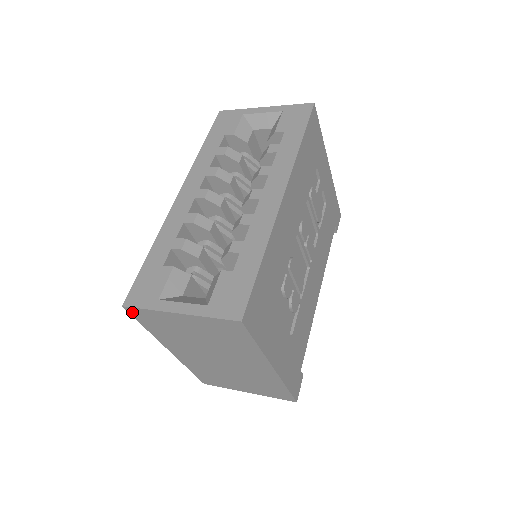
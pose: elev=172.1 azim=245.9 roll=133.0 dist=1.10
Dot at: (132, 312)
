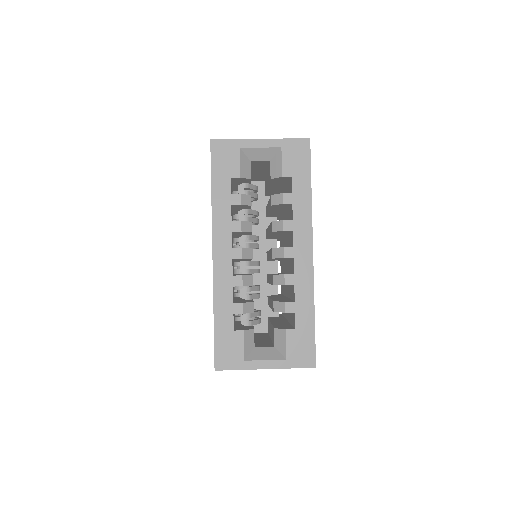
Dot at: occluded
